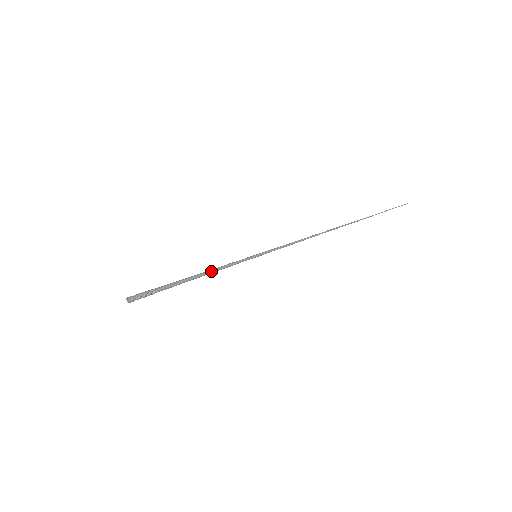
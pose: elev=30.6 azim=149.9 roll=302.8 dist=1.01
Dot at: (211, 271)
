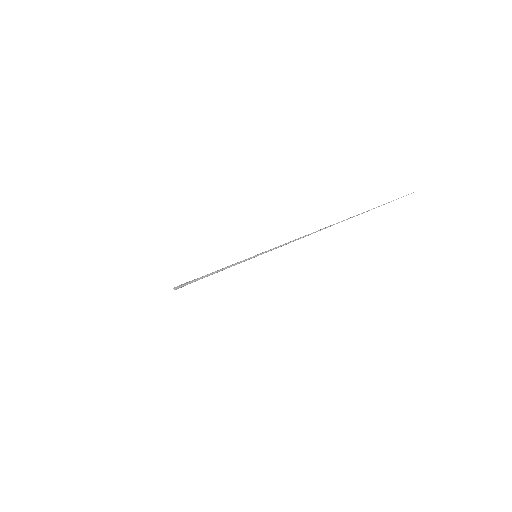
Dot at: (223, 269)
